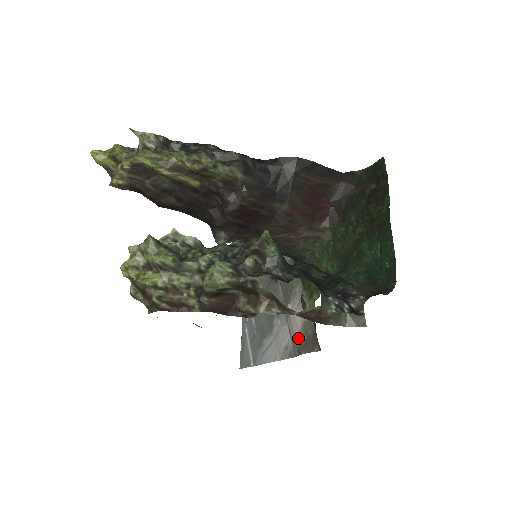
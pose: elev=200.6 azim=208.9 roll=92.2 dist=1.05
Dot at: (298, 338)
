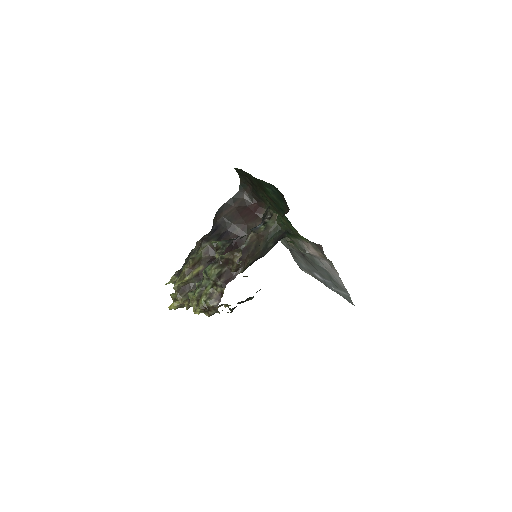
Dot at: (321, 255)
